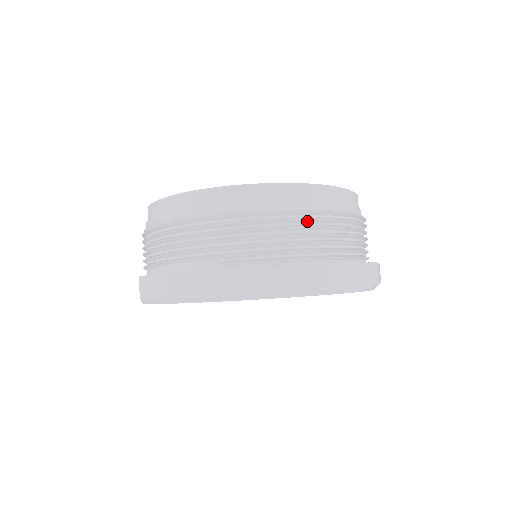
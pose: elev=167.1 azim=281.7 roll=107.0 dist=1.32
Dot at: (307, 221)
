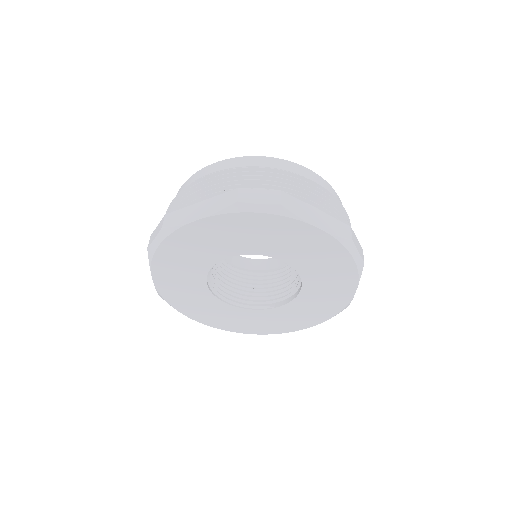
Dot at: occluded
